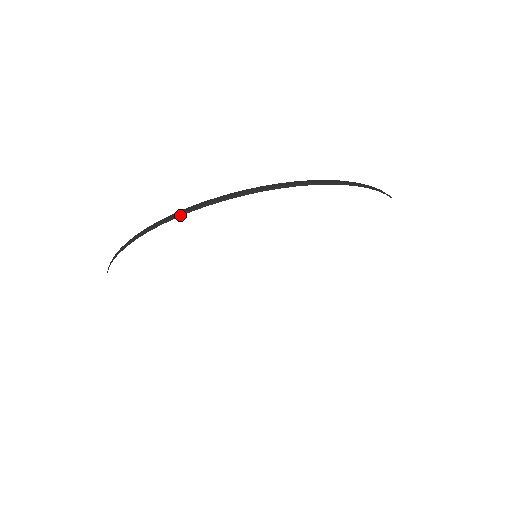
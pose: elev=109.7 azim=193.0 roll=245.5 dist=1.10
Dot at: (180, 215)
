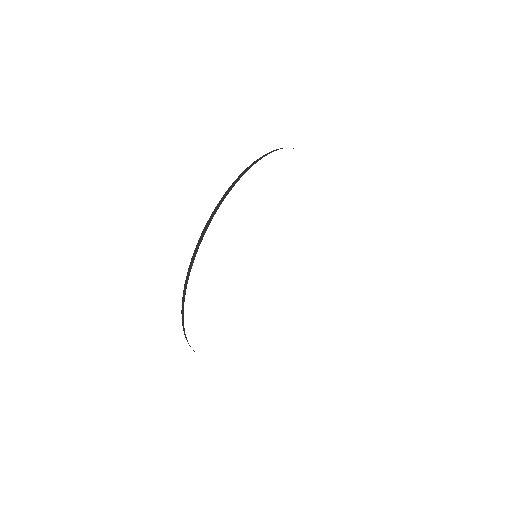
Dot at: (205, 232)
